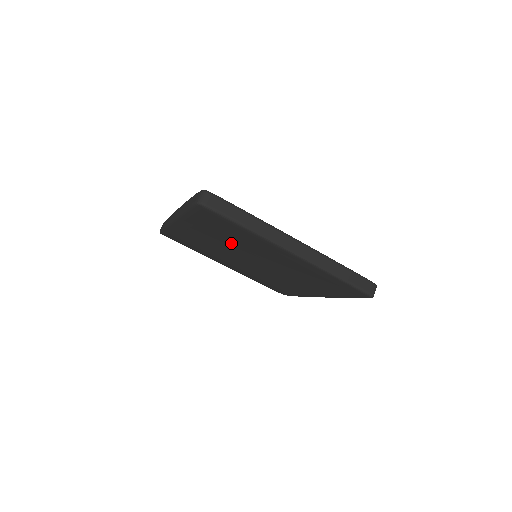
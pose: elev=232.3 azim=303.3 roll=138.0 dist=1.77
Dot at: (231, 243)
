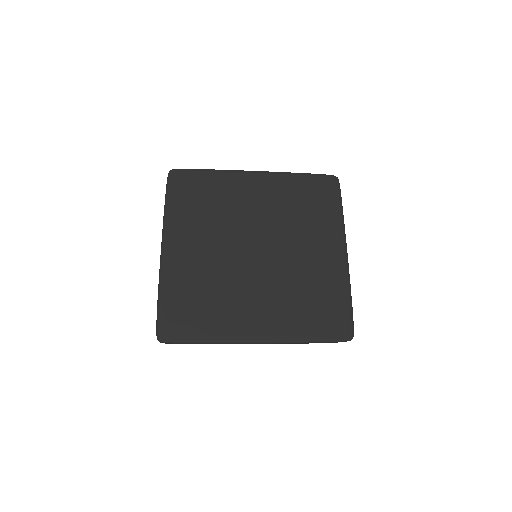
Dot at: occluded
